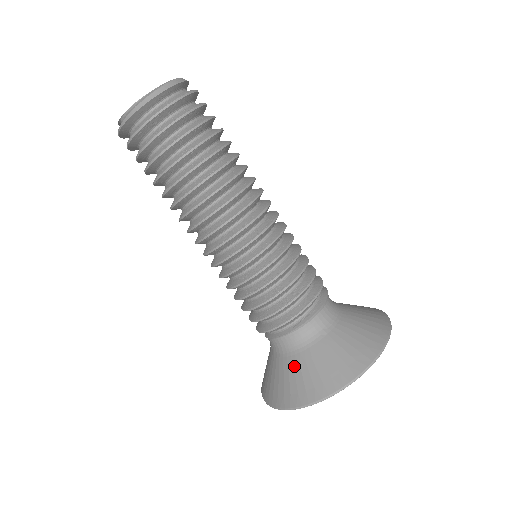
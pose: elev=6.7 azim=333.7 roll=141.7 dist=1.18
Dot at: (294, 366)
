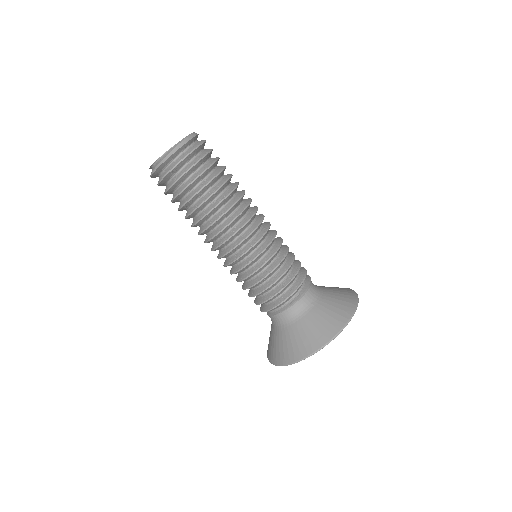
Dot at: (294, 332)
